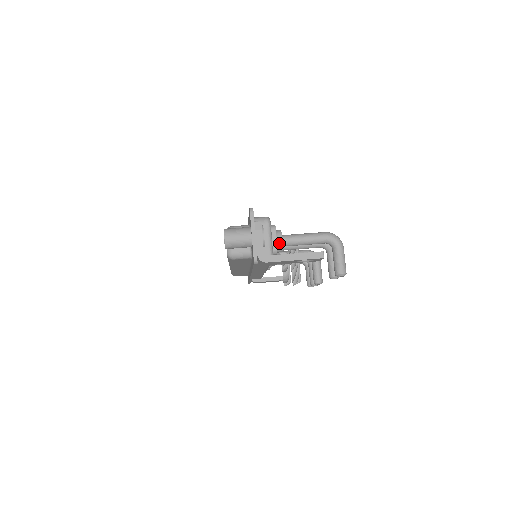
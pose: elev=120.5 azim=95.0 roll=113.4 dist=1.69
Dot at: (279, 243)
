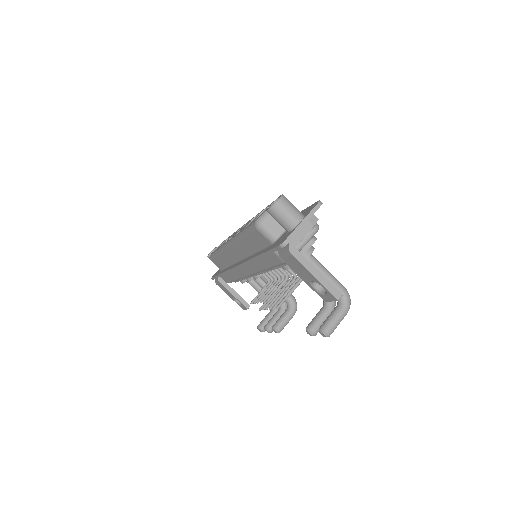
Dot at: (305, 256)
